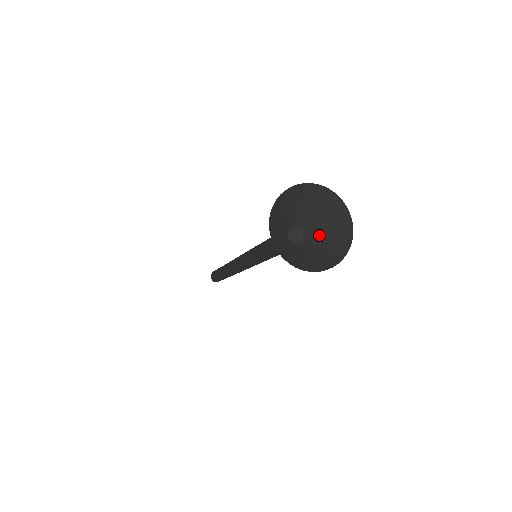
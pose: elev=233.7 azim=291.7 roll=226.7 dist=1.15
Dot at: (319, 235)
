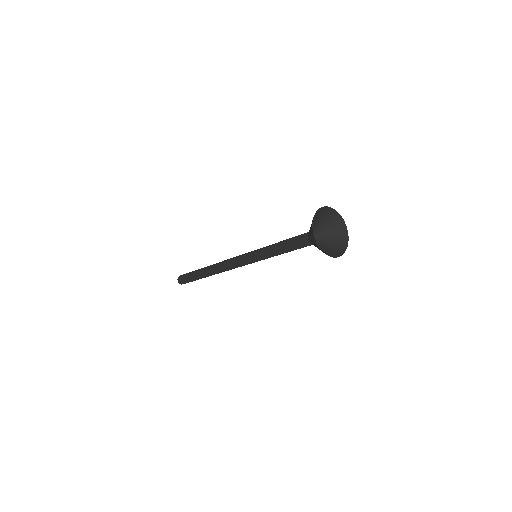
Dot at: (326, 238)
